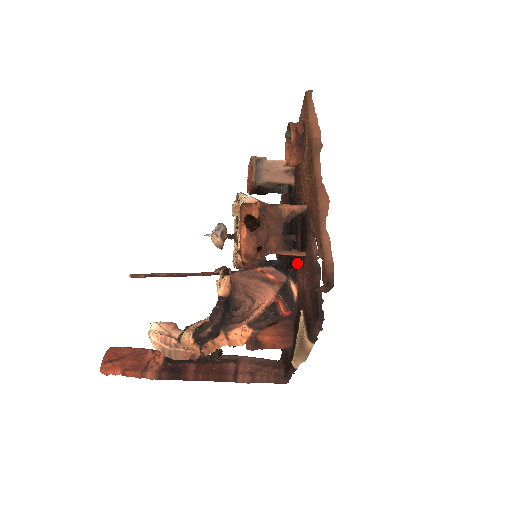
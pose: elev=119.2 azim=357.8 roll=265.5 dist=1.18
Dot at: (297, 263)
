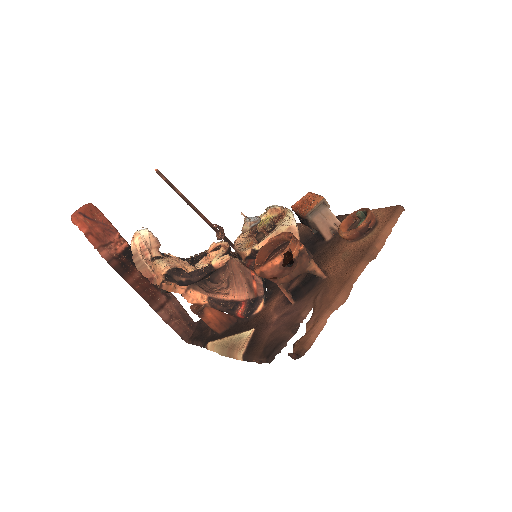
Dot at: (278, 293)
